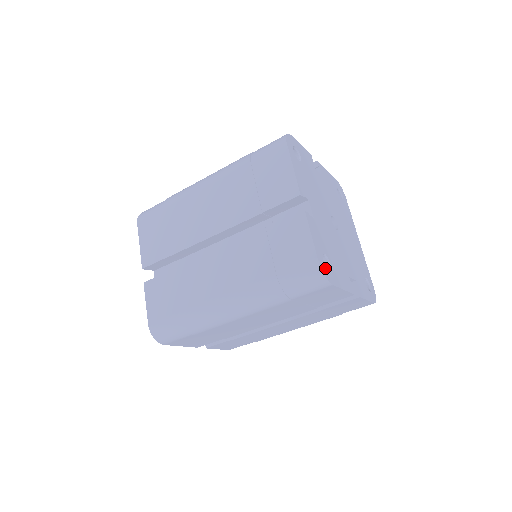
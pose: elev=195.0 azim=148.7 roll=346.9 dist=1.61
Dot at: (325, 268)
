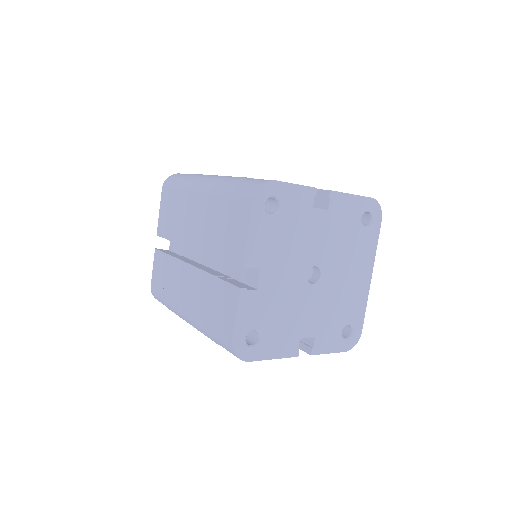
Dot at: (244, 347)
